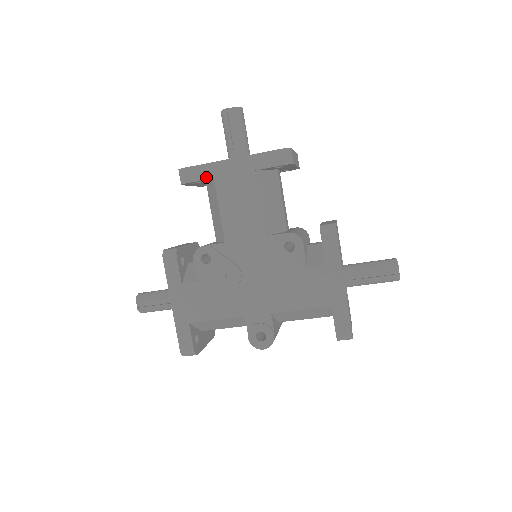
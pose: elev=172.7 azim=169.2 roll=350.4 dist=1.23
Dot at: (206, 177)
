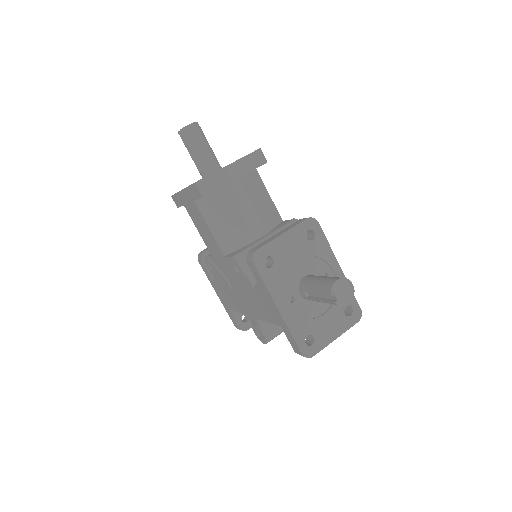
Dot at: (181, 204)
